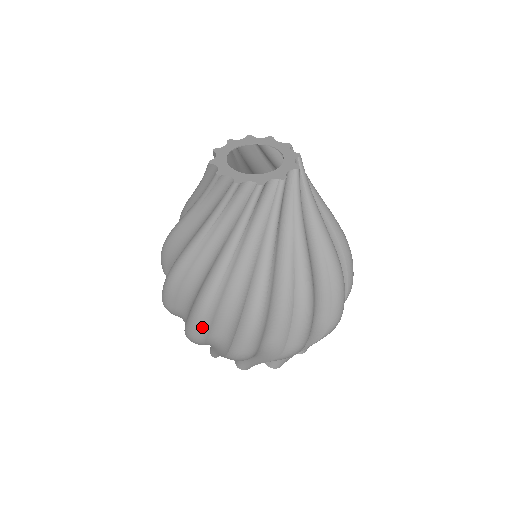
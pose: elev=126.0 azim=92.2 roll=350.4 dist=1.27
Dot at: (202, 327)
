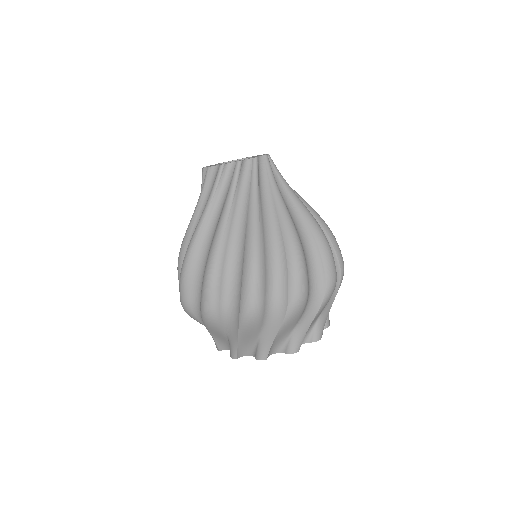
Dot at: (259, 286)
